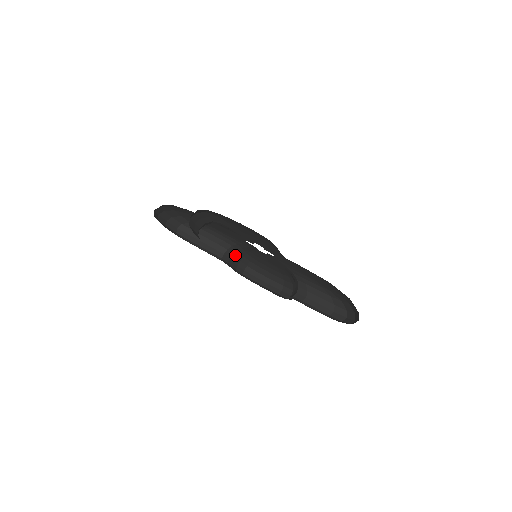
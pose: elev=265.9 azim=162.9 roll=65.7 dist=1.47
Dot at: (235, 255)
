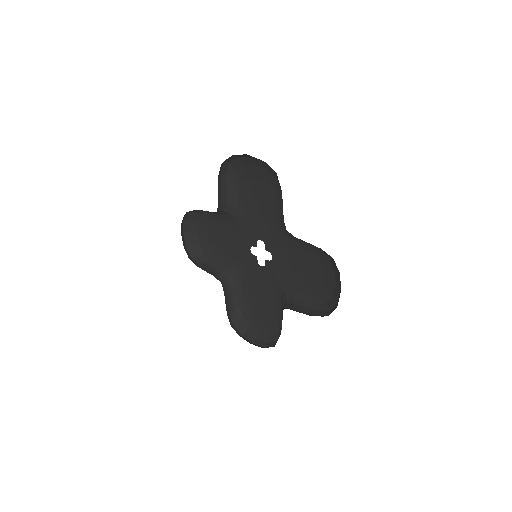
Dot at: (232, 294)
